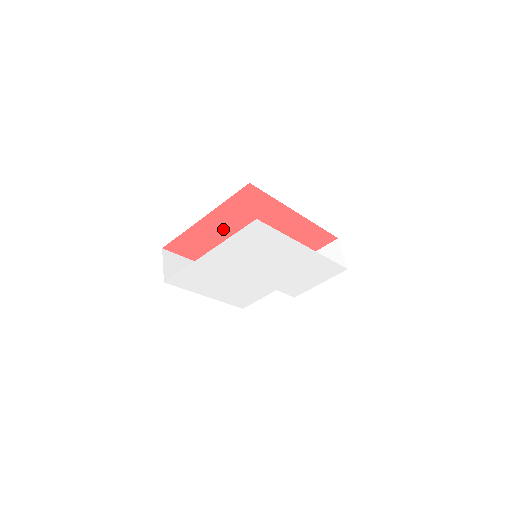
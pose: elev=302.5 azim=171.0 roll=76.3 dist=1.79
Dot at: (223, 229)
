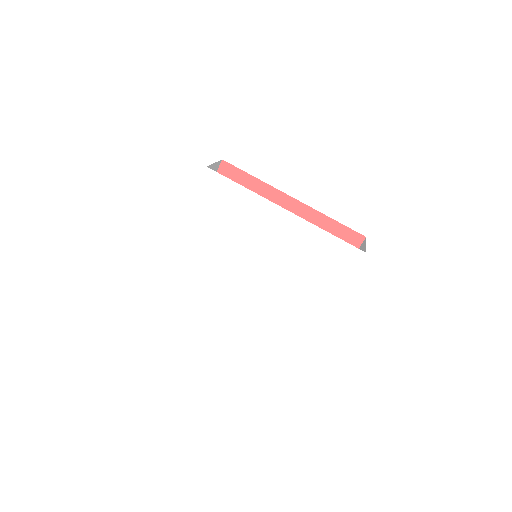
Dot at: occluded
